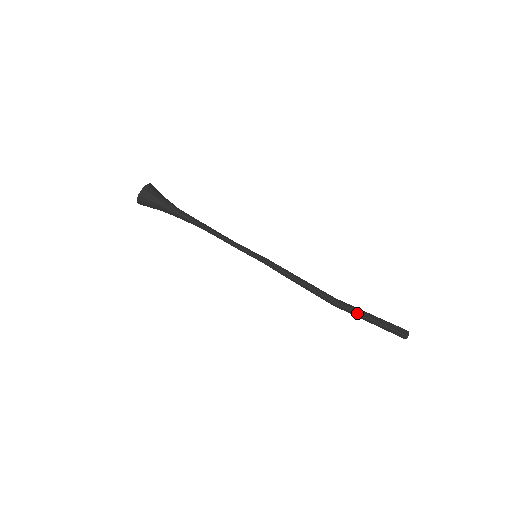
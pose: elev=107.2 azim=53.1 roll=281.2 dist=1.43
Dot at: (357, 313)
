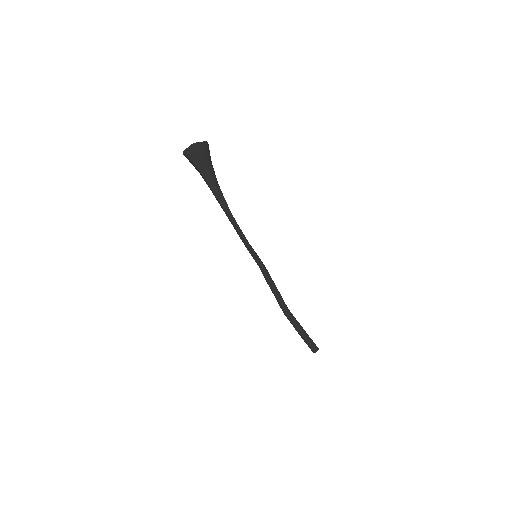
Dot at: (295, 327)
